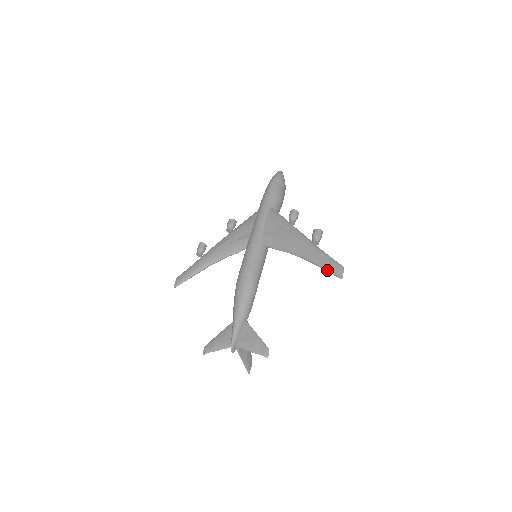
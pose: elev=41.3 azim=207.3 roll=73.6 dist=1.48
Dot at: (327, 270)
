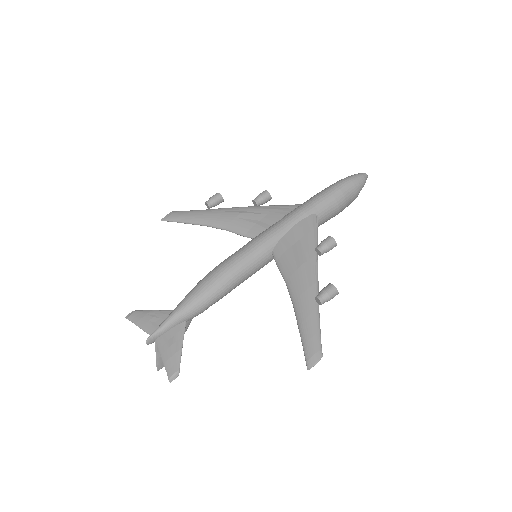
Dot at: (303, 344)
